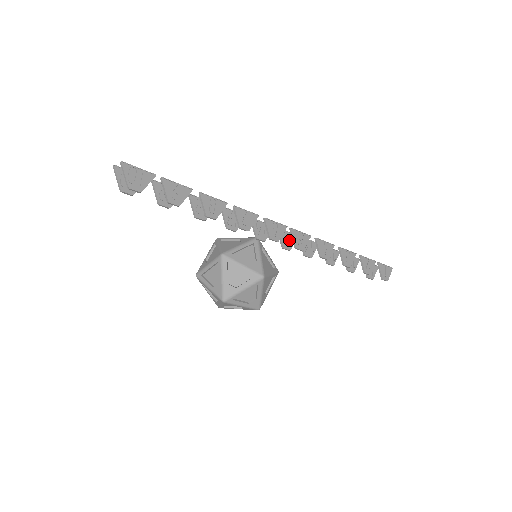
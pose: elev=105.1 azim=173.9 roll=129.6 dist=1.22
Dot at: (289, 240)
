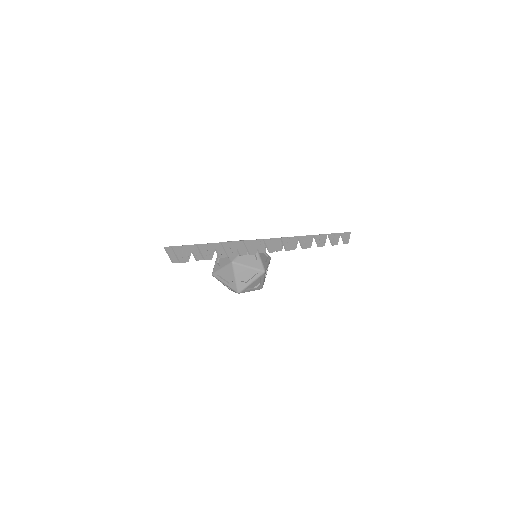
Dot at: (280, 244)
